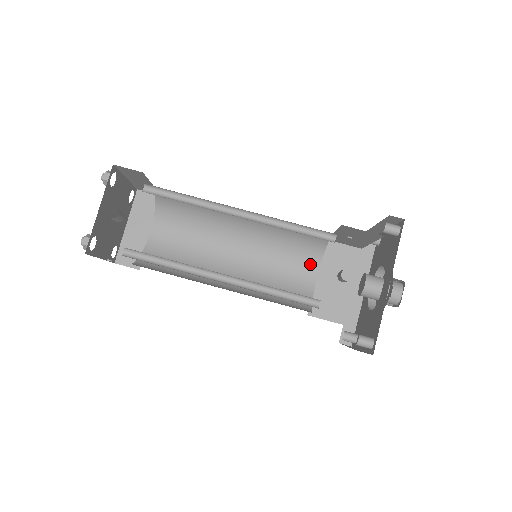
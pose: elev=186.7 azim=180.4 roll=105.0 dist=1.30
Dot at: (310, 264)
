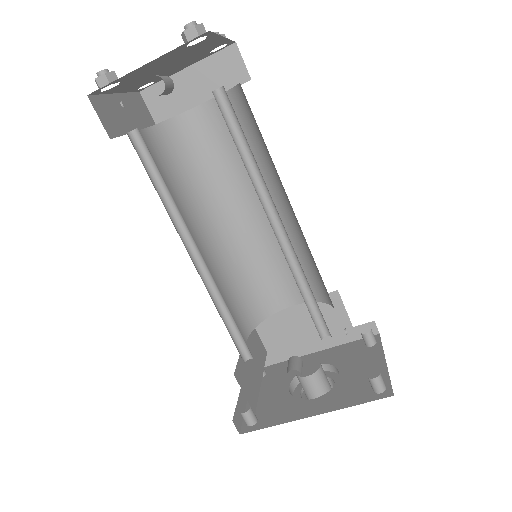
Dot at: occluded
